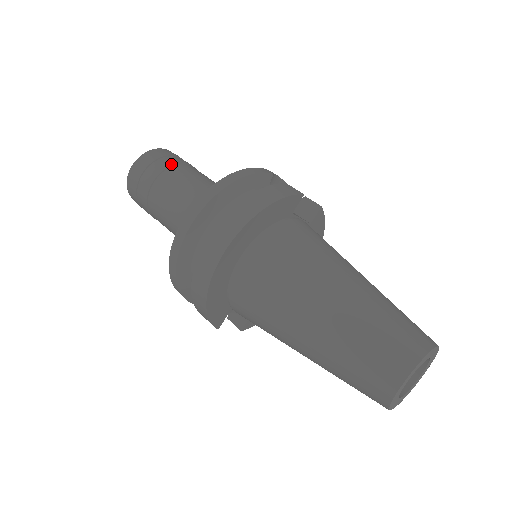
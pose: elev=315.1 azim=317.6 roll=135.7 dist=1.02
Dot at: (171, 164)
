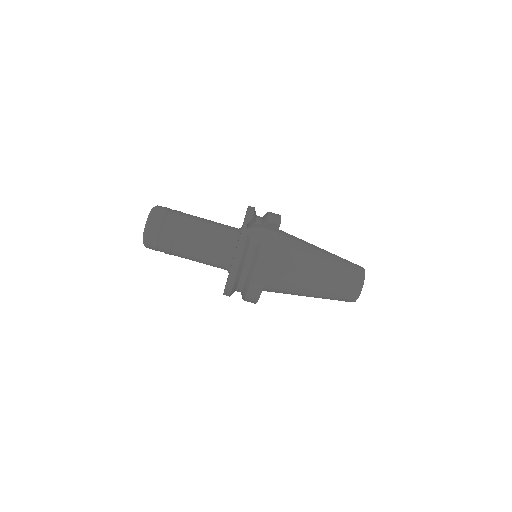
Dot at: (171, 237)
